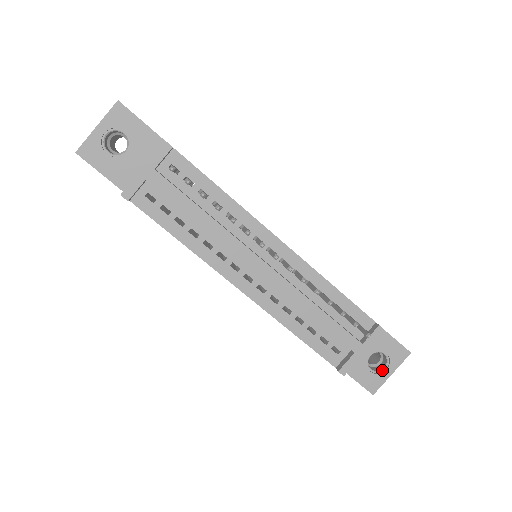
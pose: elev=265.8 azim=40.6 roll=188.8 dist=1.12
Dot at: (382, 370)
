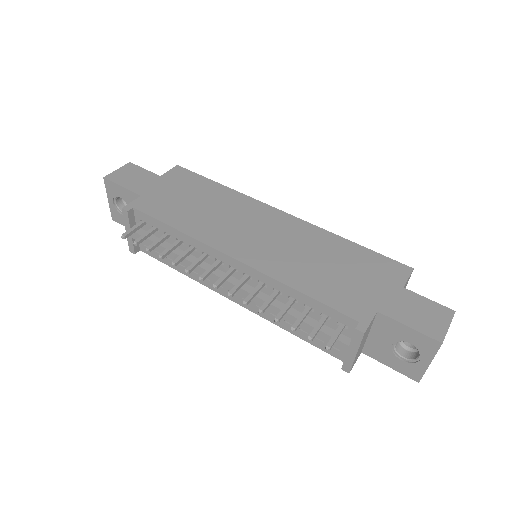
Dot at: (417, 359)
